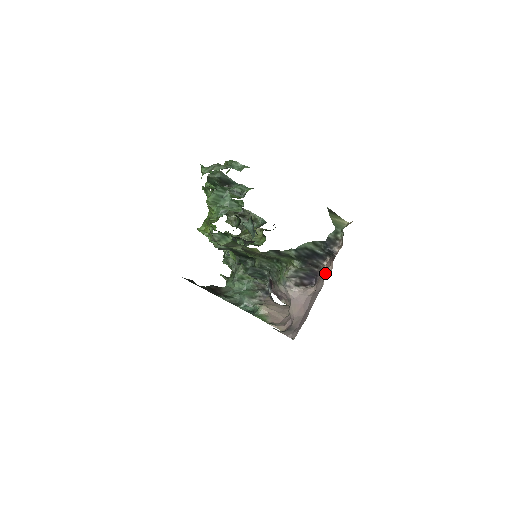
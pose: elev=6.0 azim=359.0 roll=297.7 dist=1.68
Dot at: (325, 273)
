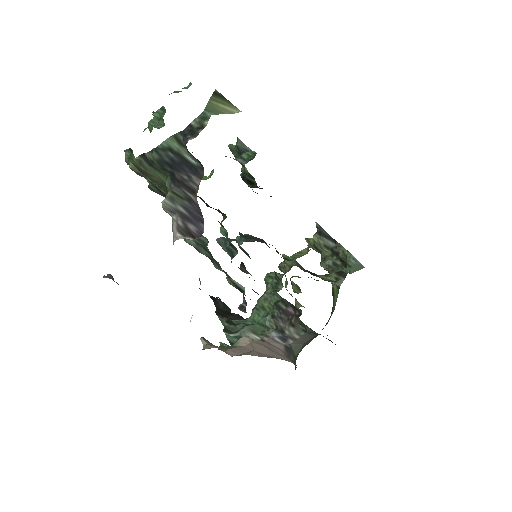
Dot at: occluded
